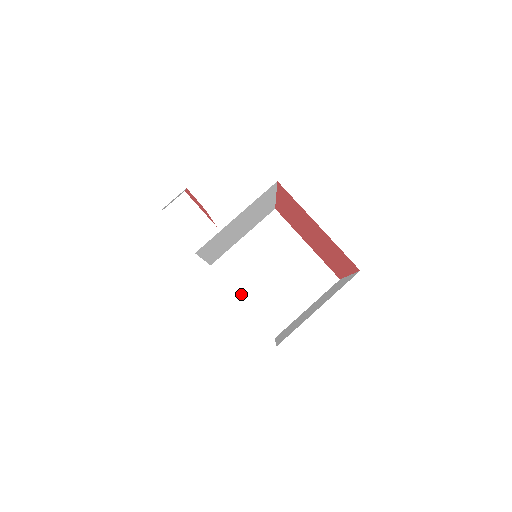
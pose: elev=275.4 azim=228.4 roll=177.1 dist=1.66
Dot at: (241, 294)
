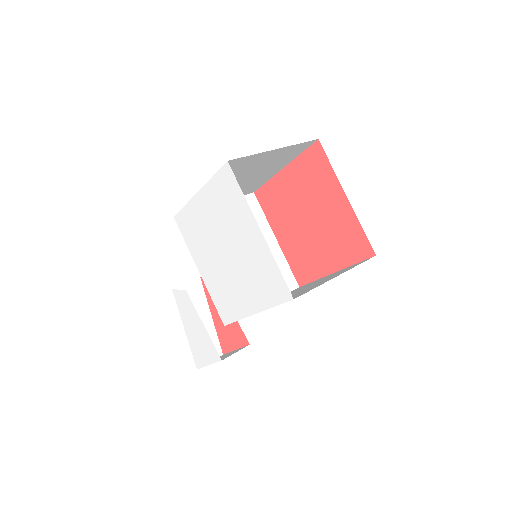
Dot at: occluded
